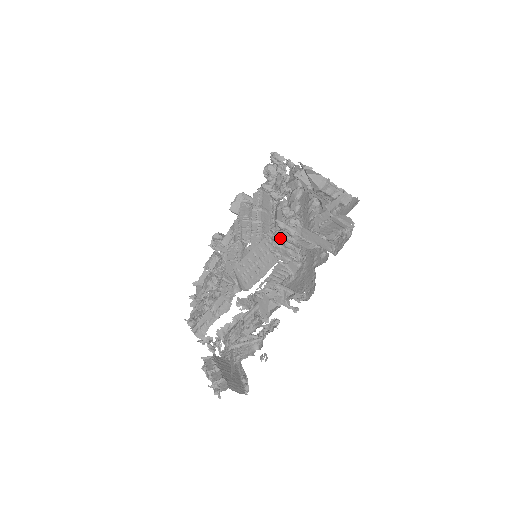
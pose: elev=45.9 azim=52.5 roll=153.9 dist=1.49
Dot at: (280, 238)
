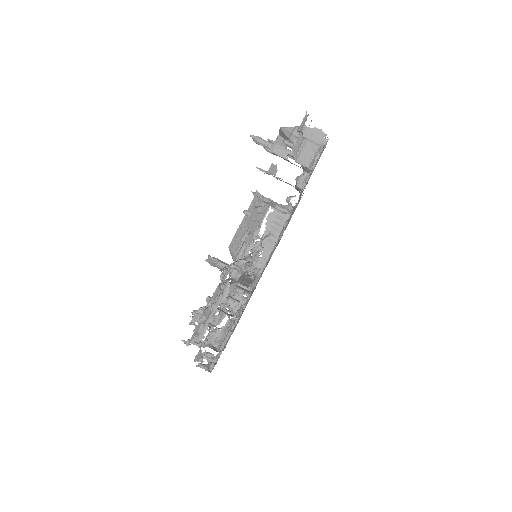
Dot at: occluded
